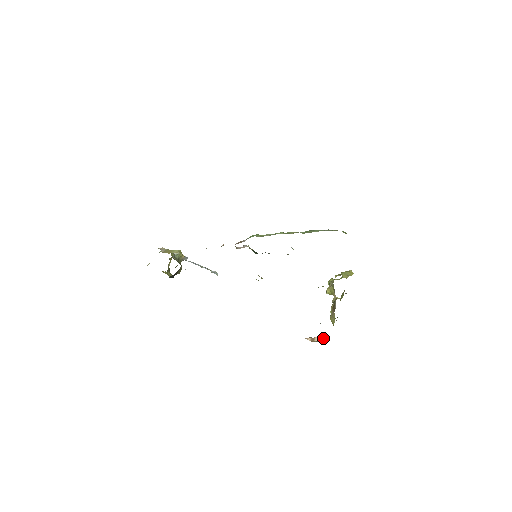
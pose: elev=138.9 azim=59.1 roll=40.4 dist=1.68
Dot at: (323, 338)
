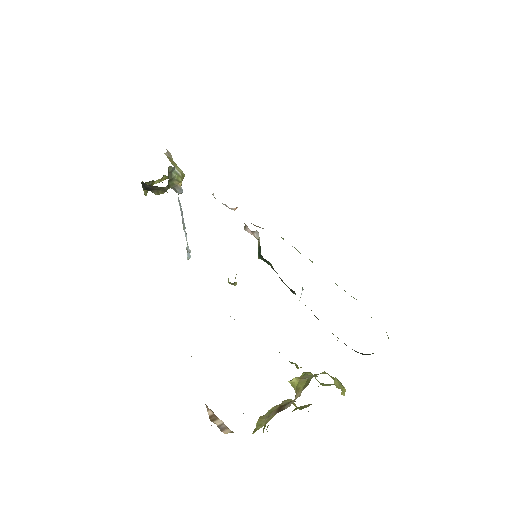
Dot at: (228, 430)
